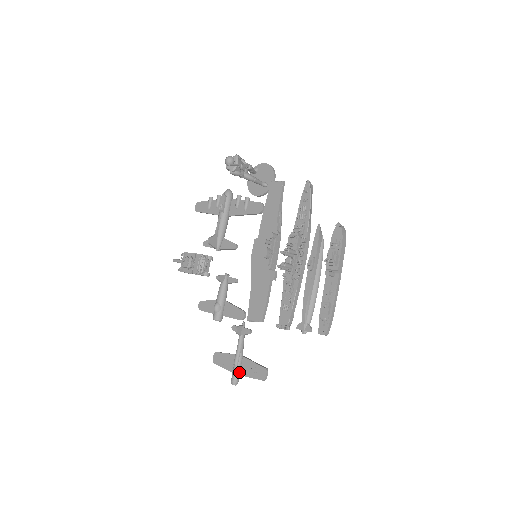
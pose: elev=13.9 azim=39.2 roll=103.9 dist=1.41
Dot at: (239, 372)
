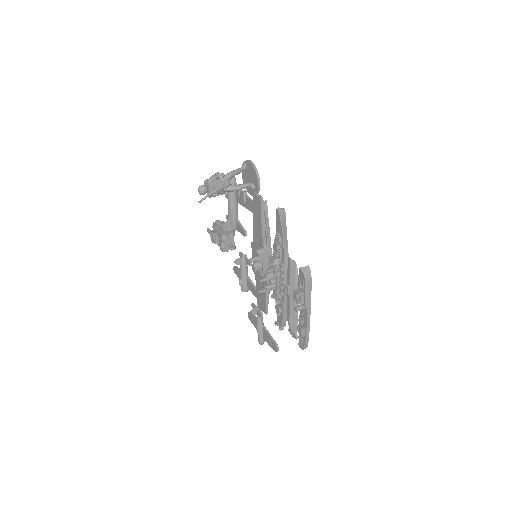
Dot at: (262, 337)
